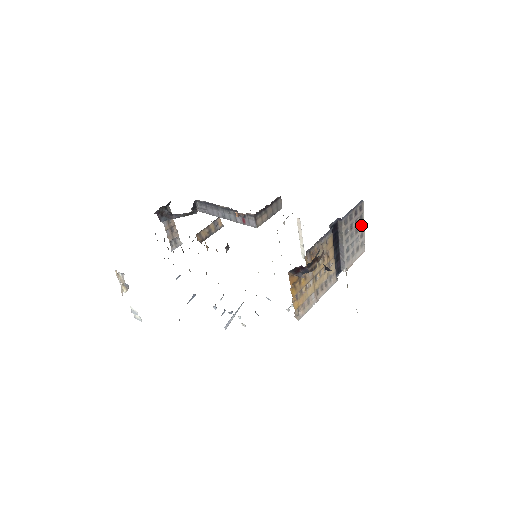
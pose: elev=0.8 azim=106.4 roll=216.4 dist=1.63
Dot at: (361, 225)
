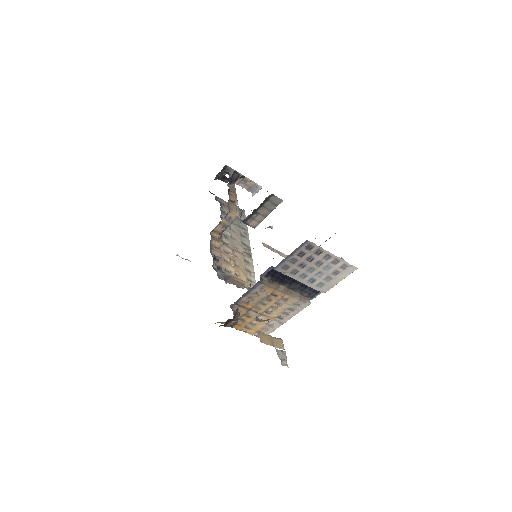
Dot at: (327, 255)
